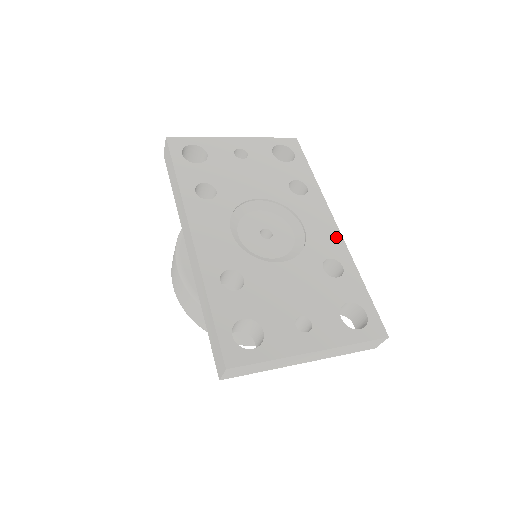
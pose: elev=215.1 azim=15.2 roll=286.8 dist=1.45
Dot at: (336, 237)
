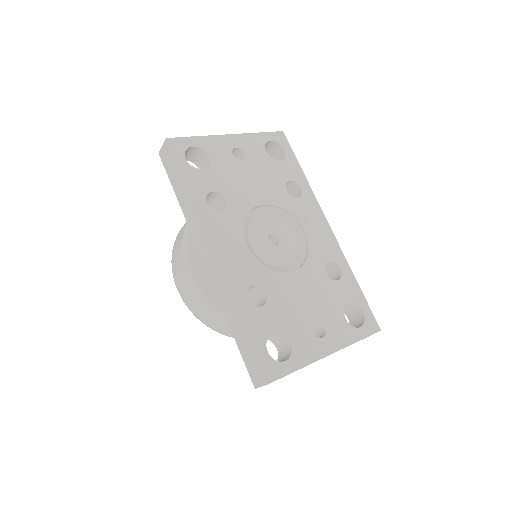
Dot at: (331, 239)
